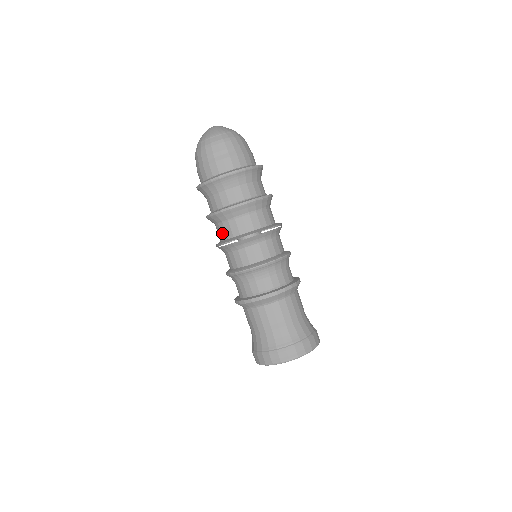
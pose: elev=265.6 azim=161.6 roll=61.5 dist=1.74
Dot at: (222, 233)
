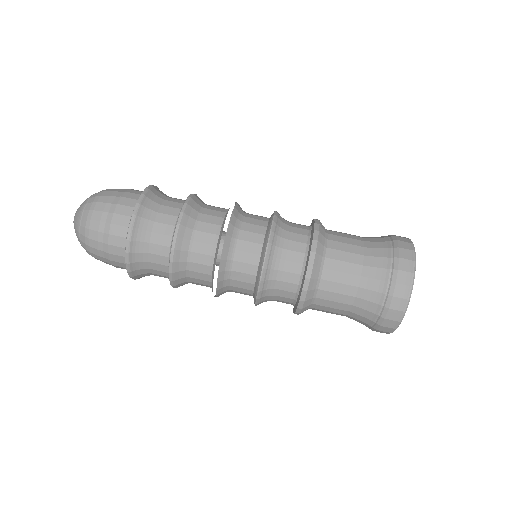
Dot at: occluded
